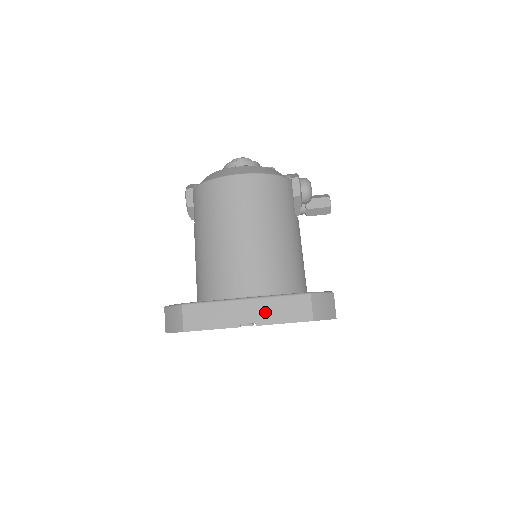
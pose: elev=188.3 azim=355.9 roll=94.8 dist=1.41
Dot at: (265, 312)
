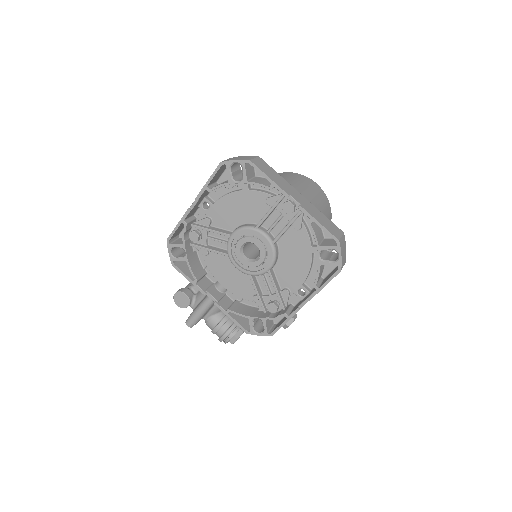
Dot at: (310, 208)
